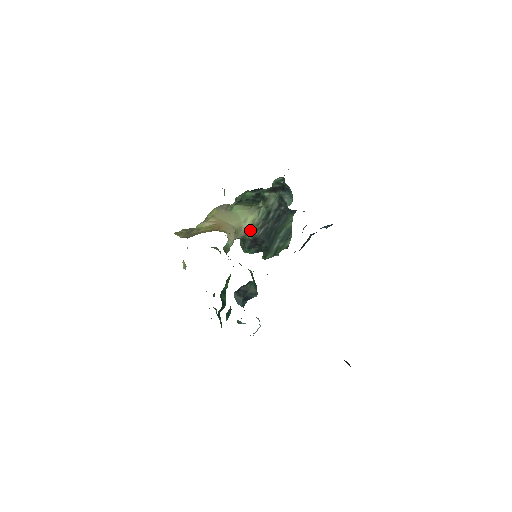
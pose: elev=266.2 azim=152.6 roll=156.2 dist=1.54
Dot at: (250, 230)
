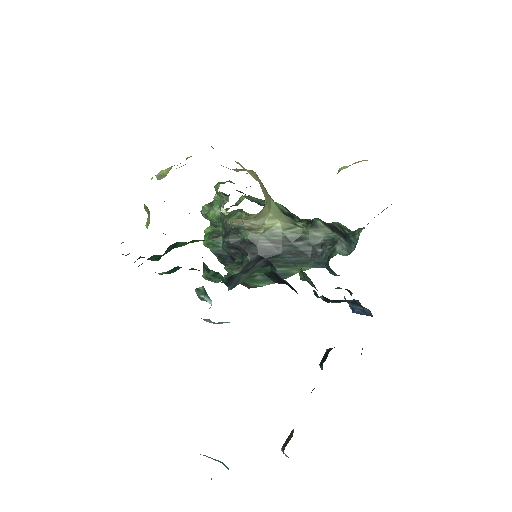
Dot at: (260, 230)
